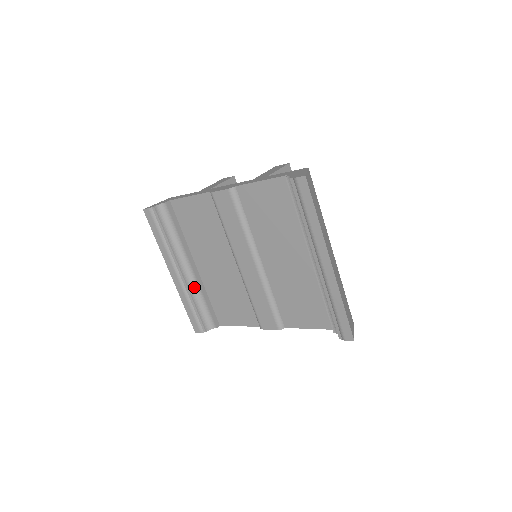
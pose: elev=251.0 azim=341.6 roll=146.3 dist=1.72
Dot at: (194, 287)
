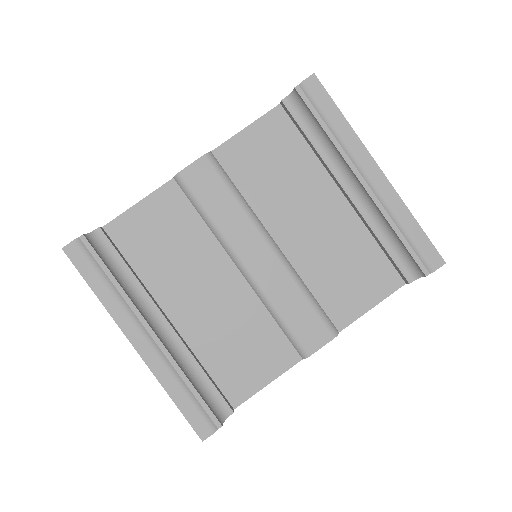
Dot at: (177, 354)
